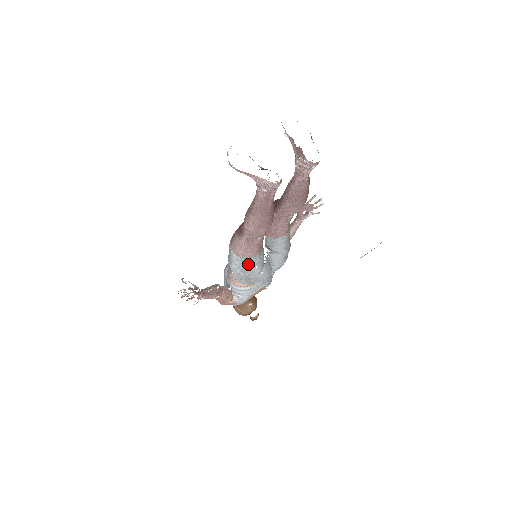
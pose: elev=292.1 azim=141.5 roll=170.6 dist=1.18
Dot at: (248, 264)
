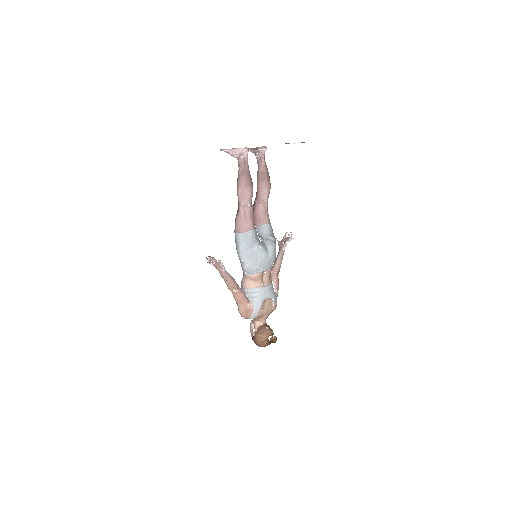
Dot at: (249, 236)
